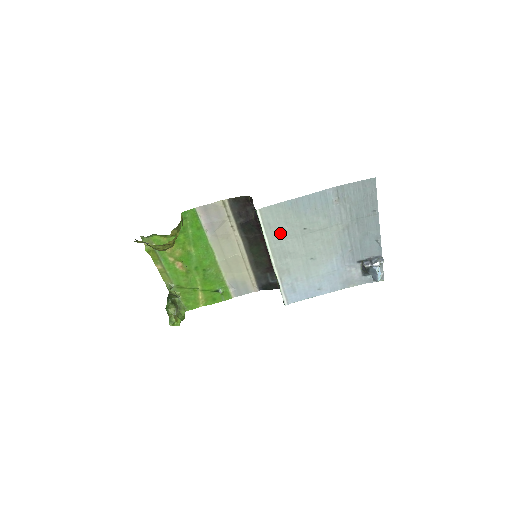
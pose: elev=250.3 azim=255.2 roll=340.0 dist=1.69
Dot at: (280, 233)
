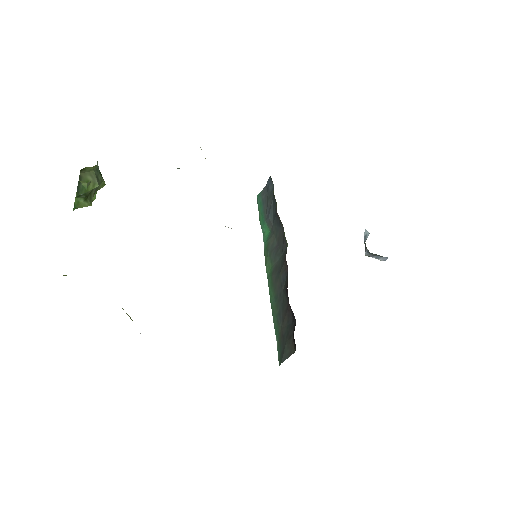
Dot at: occluded
